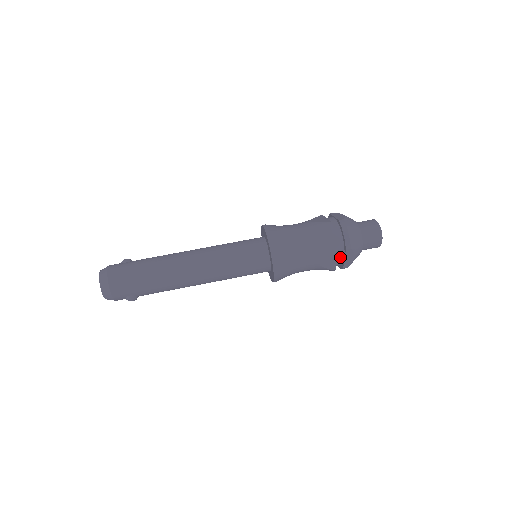
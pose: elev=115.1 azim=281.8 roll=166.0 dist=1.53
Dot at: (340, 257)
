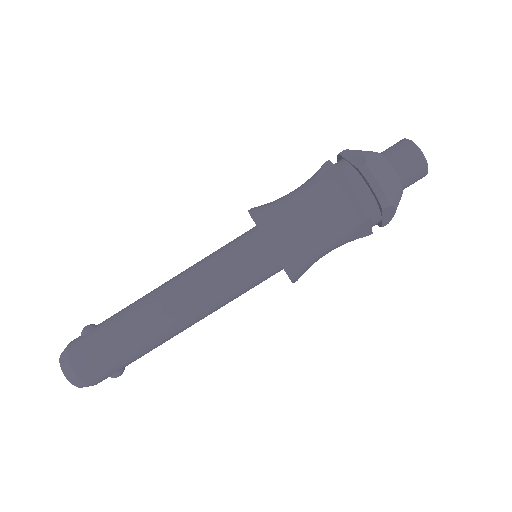
Dot at: (375, 219)
